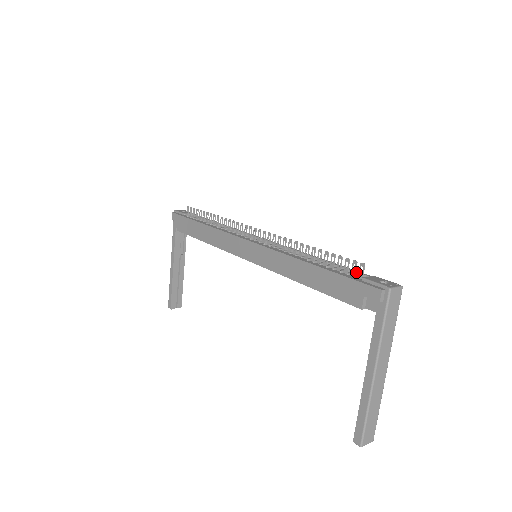
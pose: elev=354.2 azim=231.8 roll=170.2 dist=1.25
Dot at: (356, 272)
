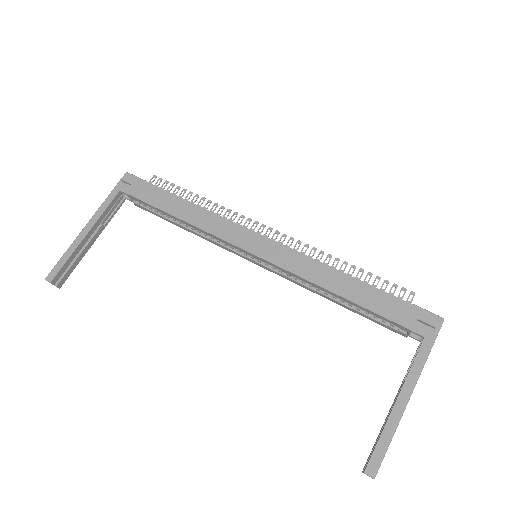
Dot at: occluded
